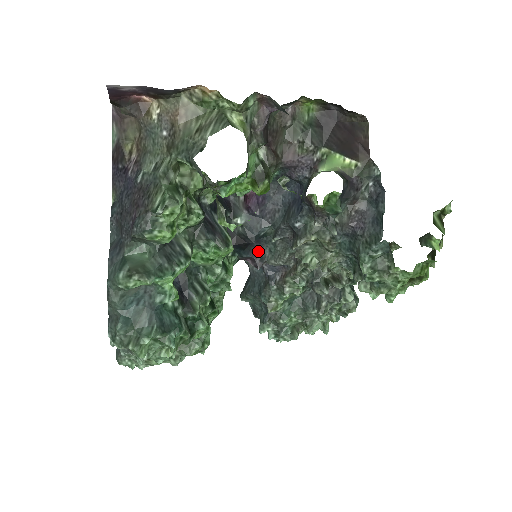
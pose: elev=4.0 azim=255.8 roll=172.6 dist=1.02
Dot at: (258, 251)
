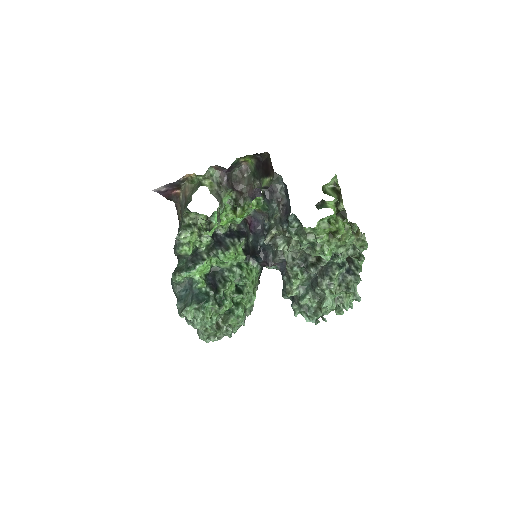
Dot at: (266, 256)
